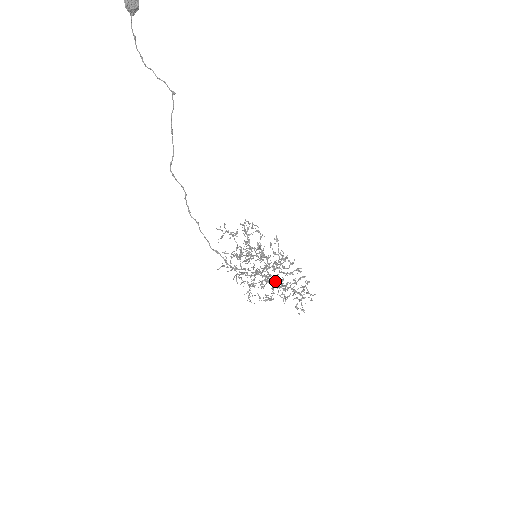
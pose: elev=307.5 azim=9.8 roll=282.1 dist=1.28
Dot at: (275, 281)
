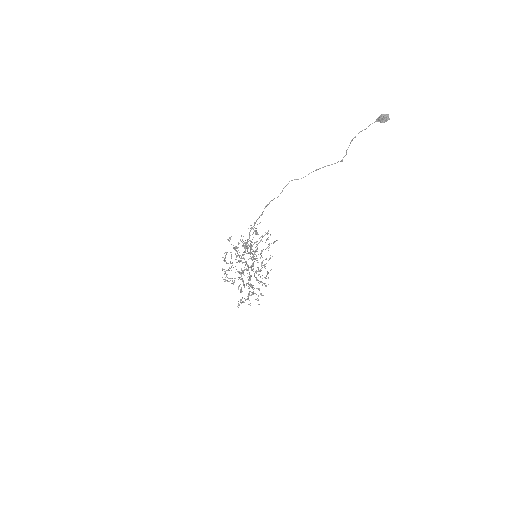
Dot at: (250, 278)
